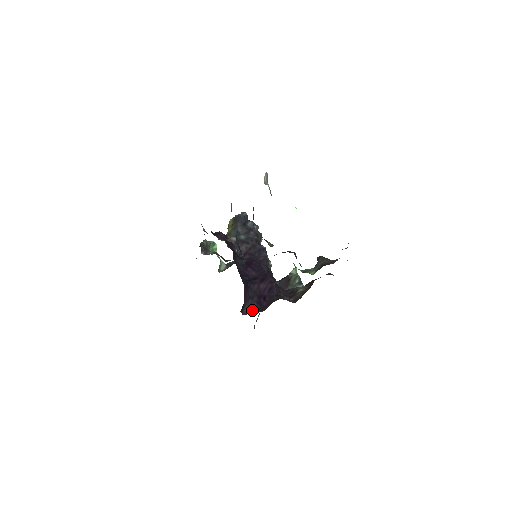
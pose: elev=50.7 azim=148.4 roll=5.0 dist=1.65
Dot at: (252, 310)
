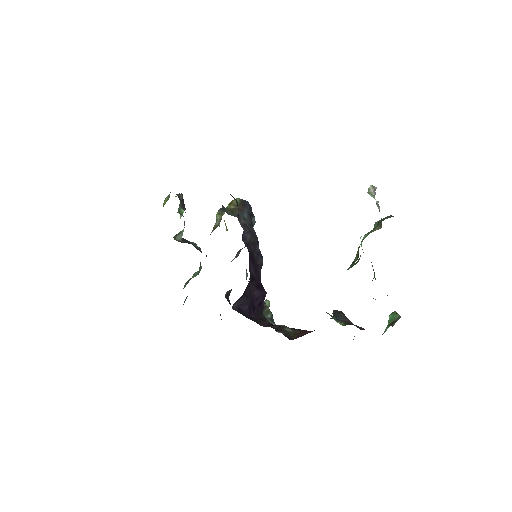
Dot at: (242, 311)
